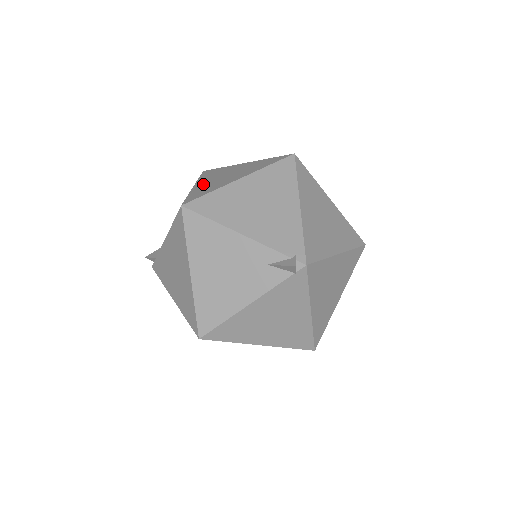
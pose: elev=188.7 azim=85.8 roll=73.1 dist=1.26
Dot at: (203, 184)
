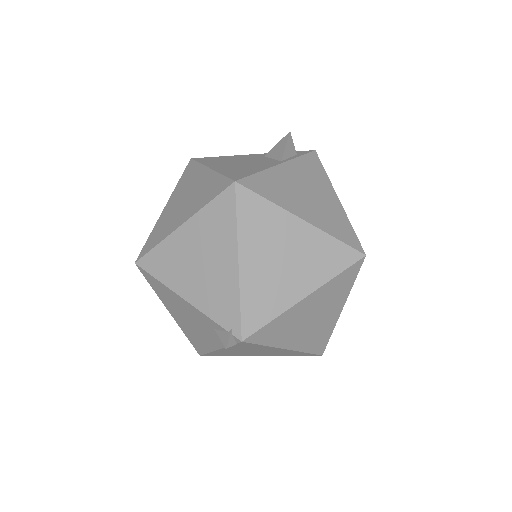
Dot at: (167, 211)
